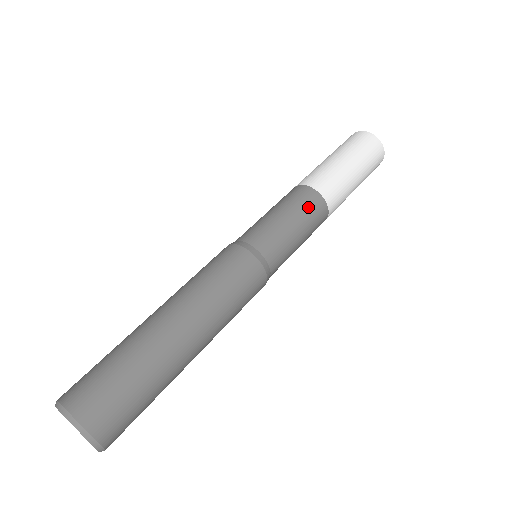
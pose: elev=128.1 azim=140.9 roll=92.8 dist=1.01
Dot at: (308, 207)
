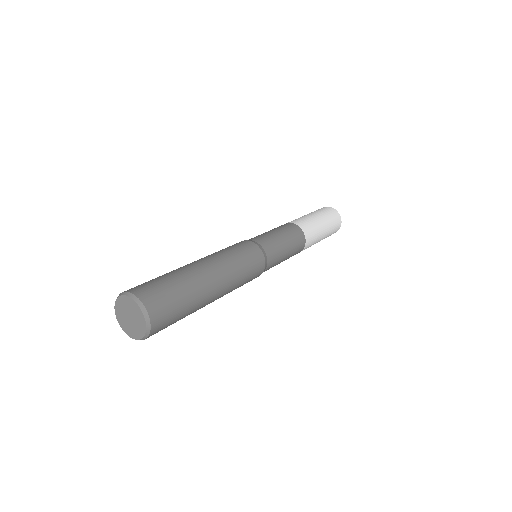
Dot at: (294, 234)
